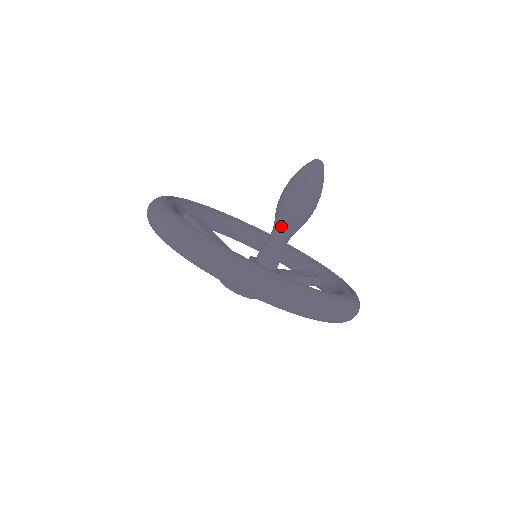
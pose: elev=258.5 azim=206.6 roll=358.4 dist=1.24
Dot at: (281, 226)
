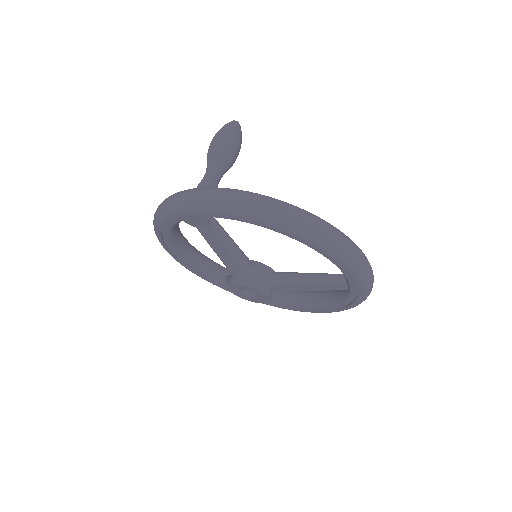
Dot at: (207, 164)
